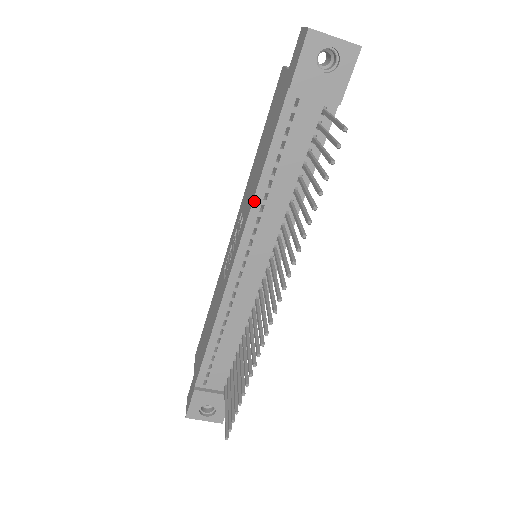
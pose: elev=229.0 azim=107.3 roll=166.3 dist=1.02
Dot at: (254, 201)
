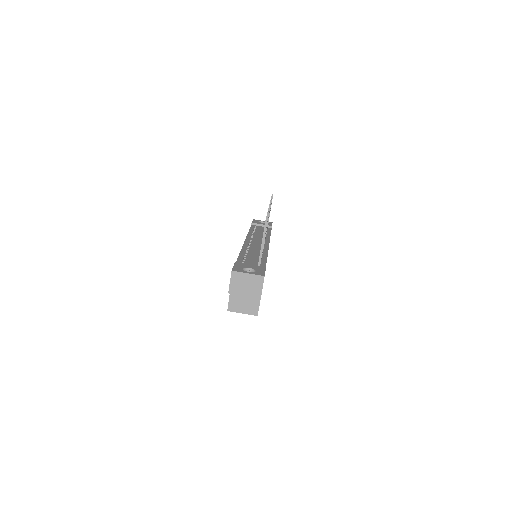
Dot at: (248, 234)
